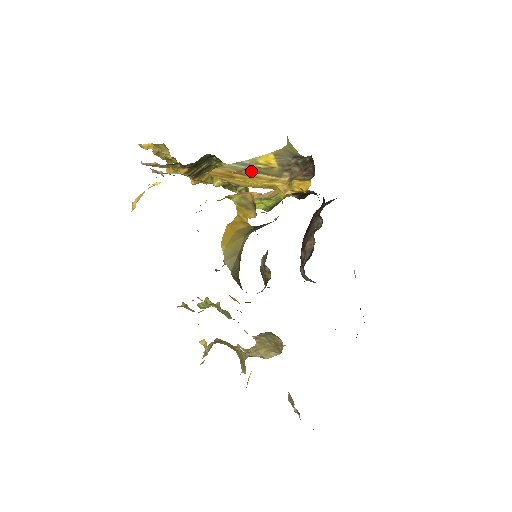
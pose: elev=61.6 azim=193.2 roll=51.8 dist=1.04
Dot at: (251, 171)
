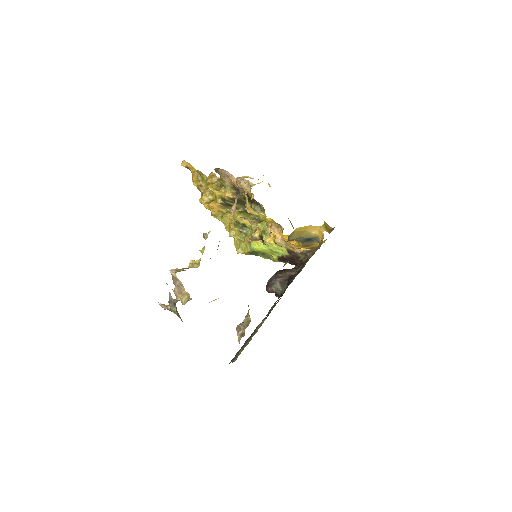
Dot at: occluded
